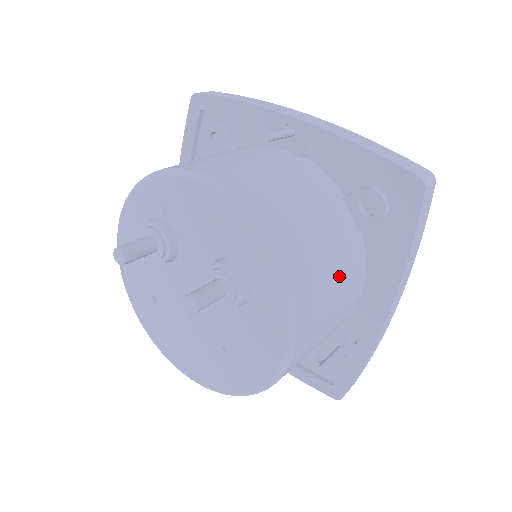
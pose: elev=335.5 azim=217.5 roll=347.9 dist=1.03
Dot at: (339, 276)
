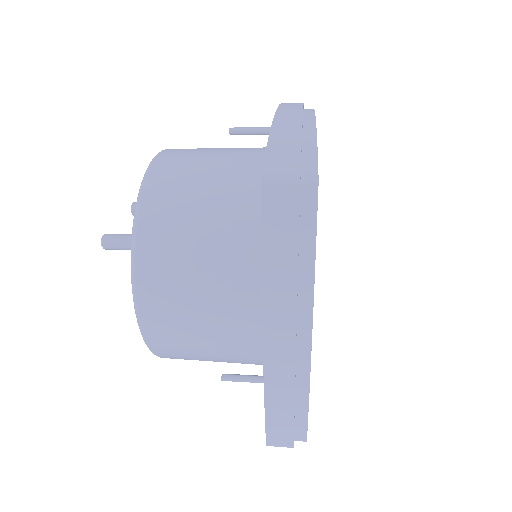
Dot at: (213, 269)
